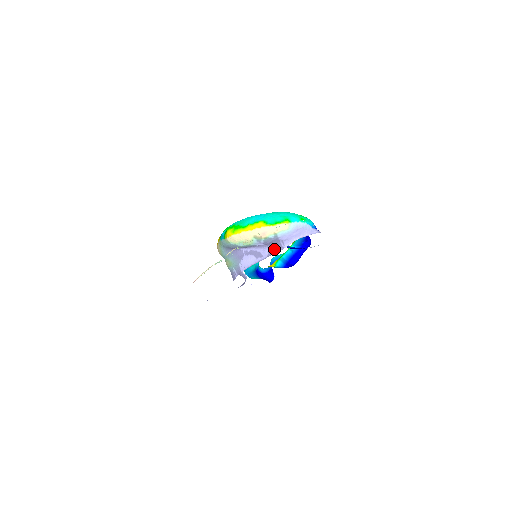
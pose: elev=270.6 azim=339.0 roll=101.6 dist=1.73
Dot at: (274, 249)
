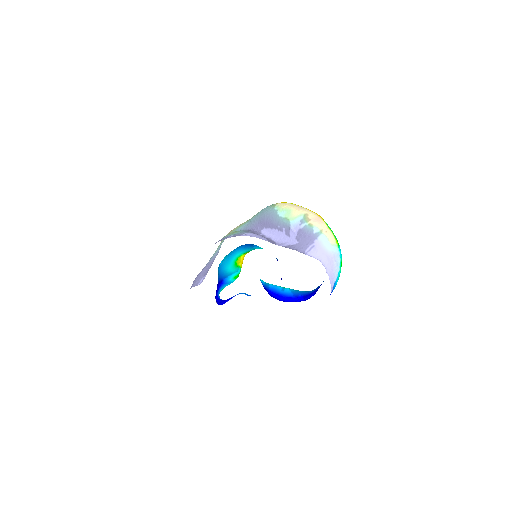
Dot at: (294, 248)
